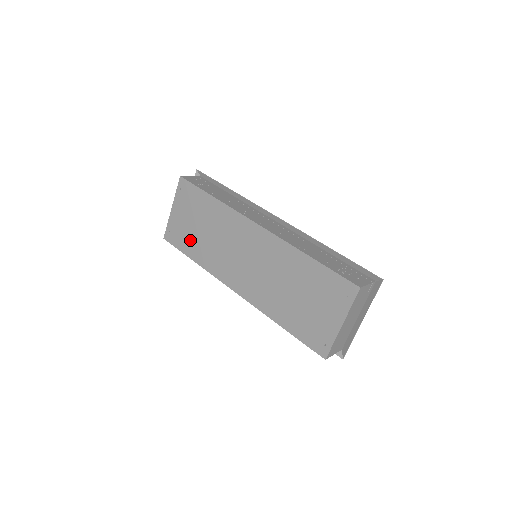
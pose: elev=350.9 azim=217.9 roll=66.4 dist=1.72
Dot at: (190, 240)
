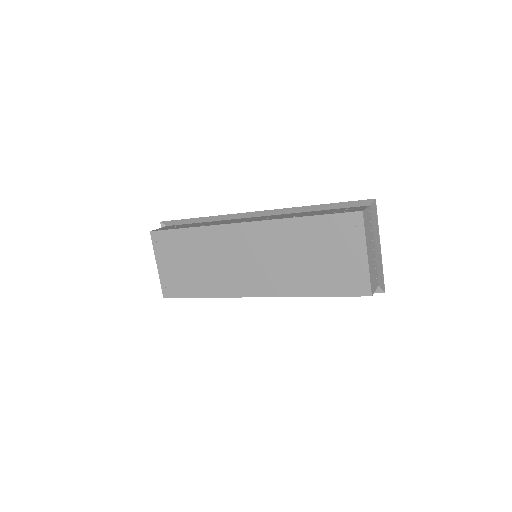
Dot at: (189, 281)
